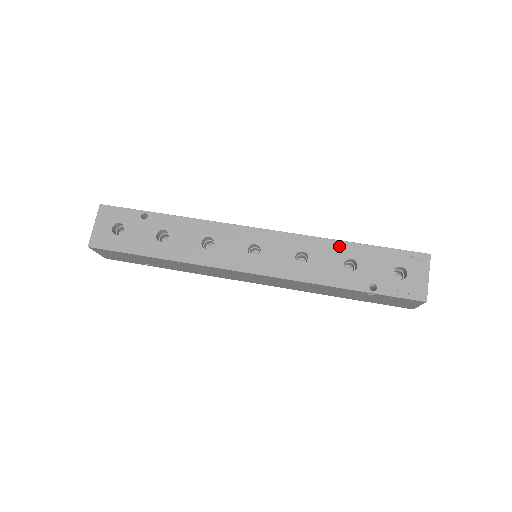
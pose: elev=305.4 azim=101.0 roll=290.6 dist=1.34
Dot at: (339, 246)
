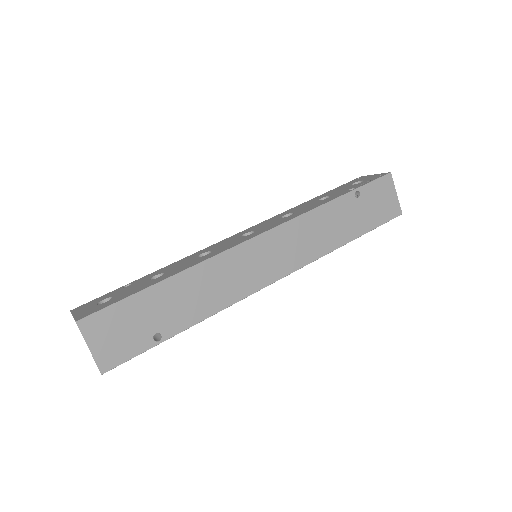
Dot at: (304, 203)
